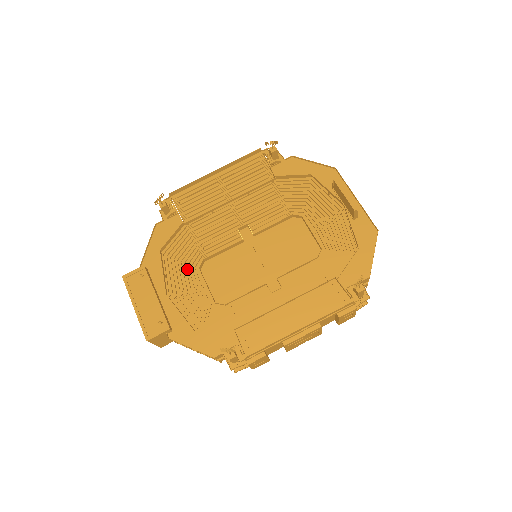
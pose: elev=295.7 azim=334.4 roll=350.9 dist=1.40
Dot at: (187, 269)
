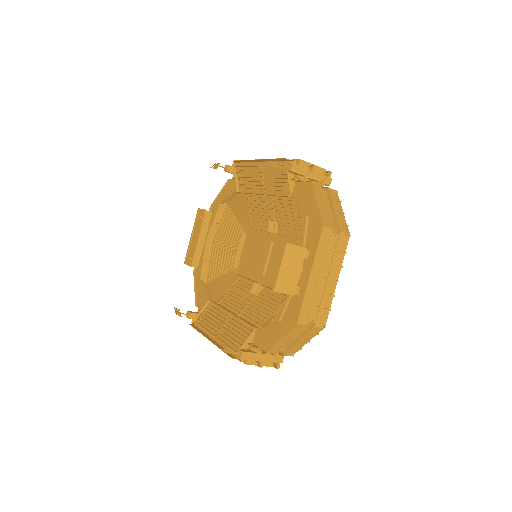
Dot at: (237, 227)
